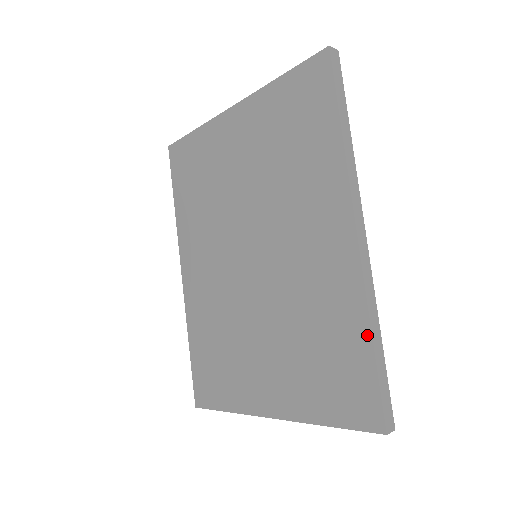
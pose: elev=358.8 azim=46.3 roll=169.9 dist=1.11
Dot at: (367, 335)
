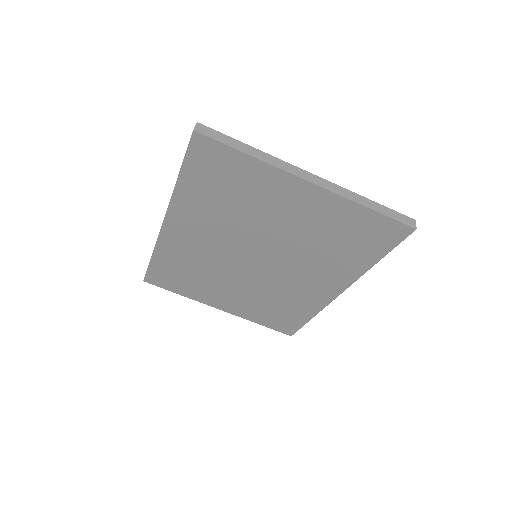
Dot at: (310, 317)
